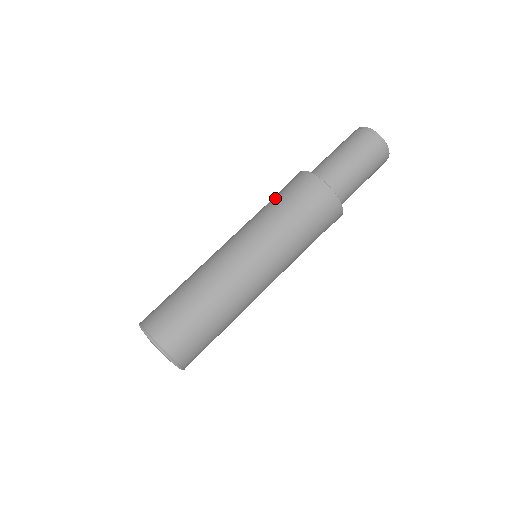
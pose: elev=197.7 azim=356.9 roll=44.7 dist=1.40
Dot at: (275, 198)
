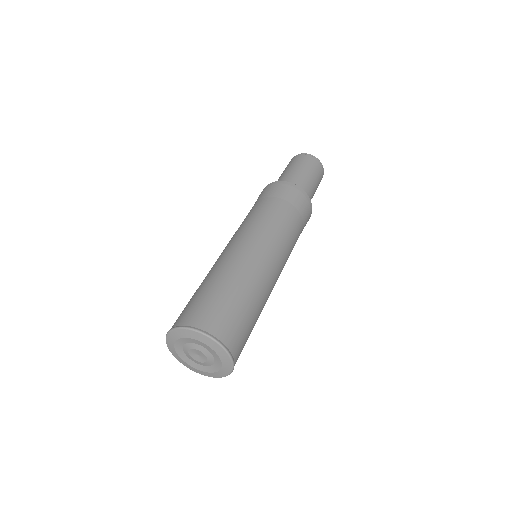
Dot at: (278, 204)
